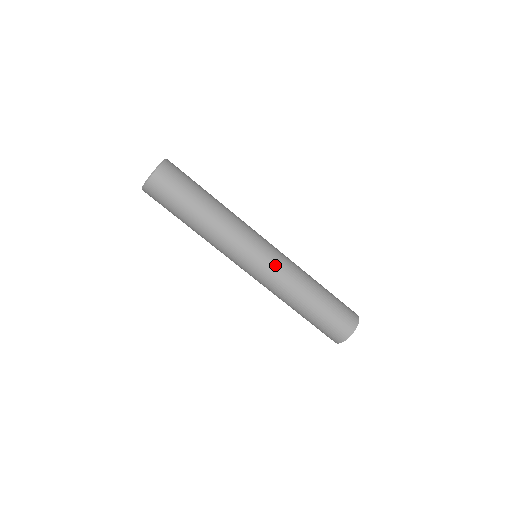
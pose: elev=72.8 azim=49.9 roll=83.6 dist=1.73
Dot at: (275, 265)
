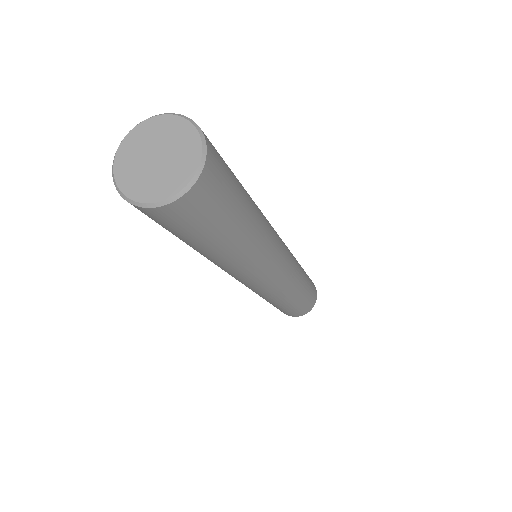
Dot at: (290, 269)
